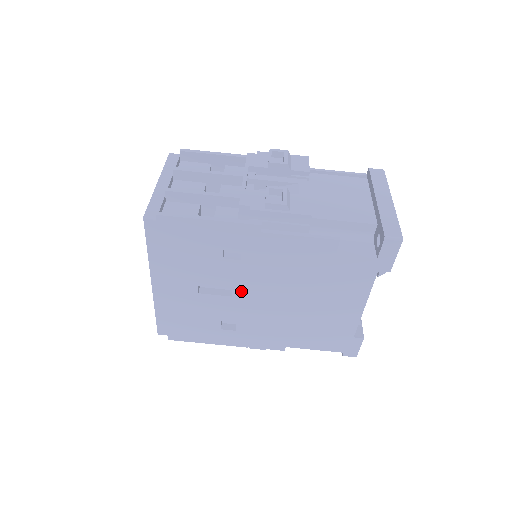
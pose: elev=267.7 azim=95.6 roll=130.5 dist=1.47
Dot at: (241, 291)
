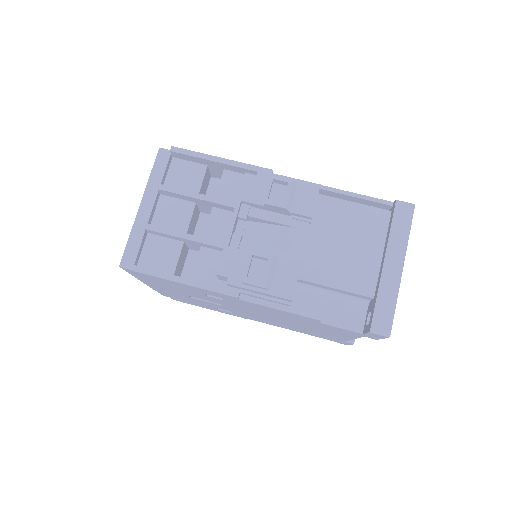
Dot at: (230, 307)
